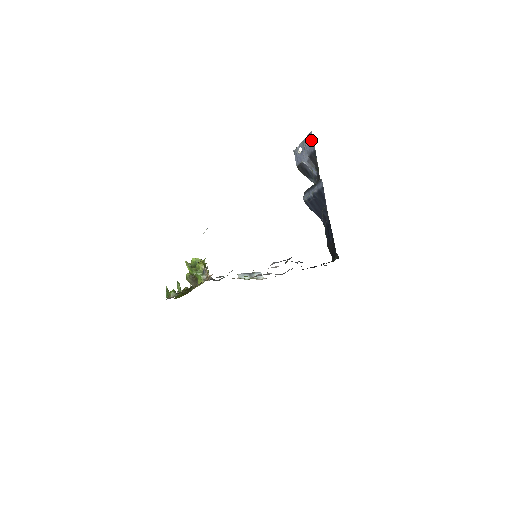
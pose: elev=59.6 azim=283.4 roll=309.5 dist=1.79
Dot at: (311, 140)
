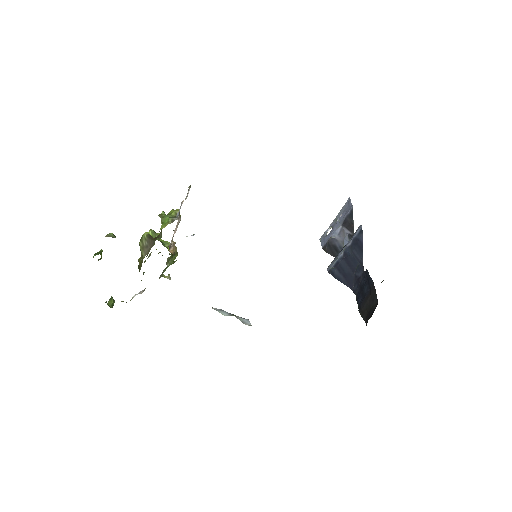
Dot at: (348, 205)
